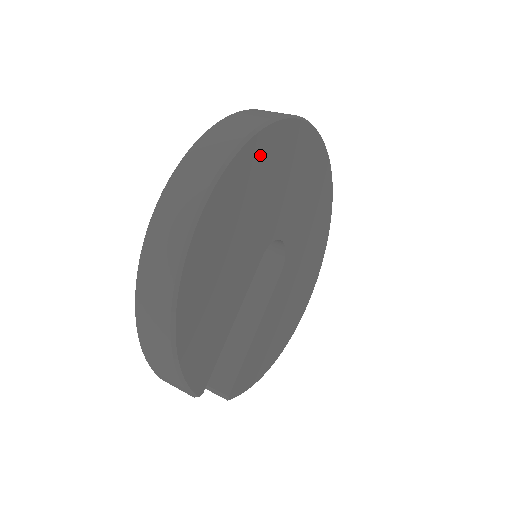
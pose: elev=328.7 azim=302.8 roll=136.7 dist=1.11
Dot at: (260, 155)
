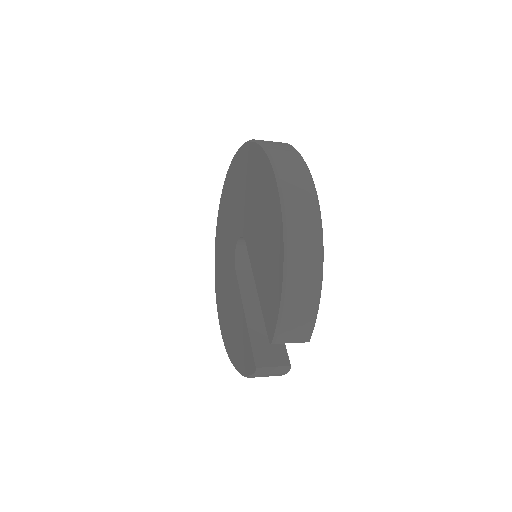
Dot at: occluded
